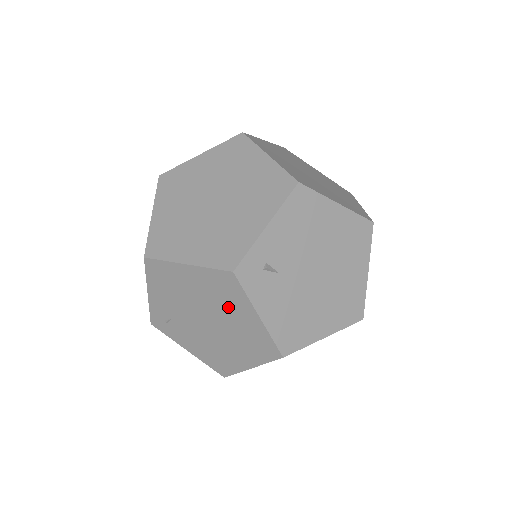
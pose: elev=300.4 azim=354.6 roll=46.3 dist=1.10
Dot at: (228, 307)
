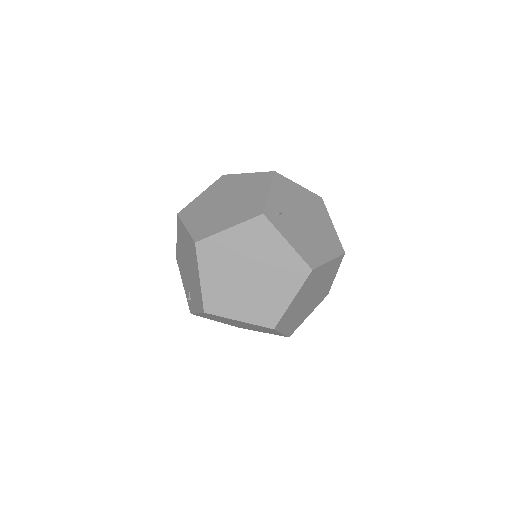
Dot at: (319, 215)
